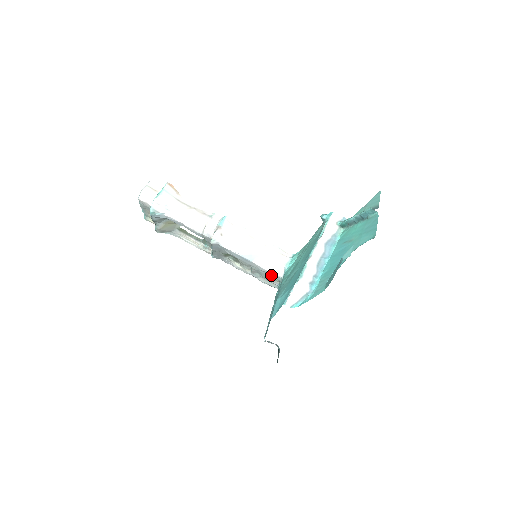
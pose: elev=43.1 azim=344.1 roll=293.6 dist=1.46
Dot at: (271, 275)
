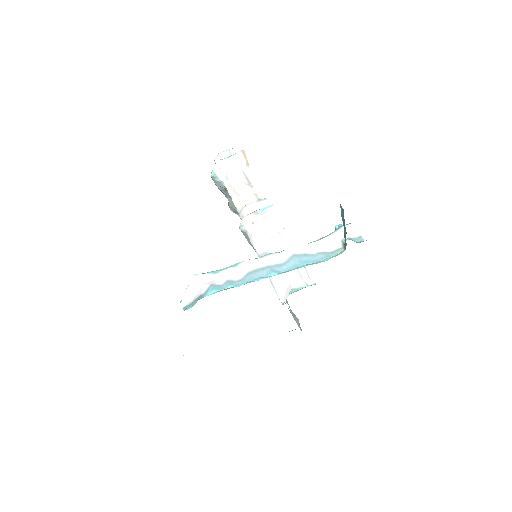
Dot at: occluded
